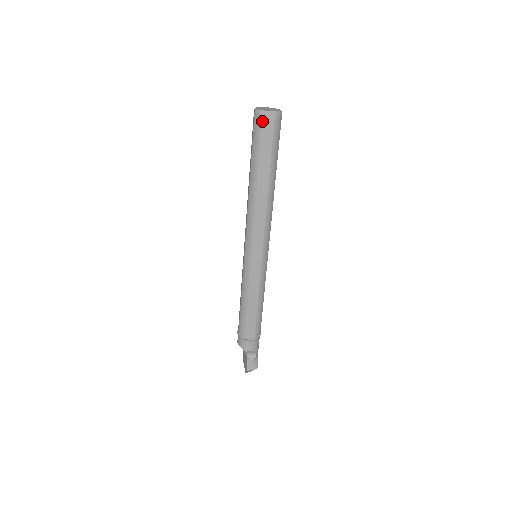
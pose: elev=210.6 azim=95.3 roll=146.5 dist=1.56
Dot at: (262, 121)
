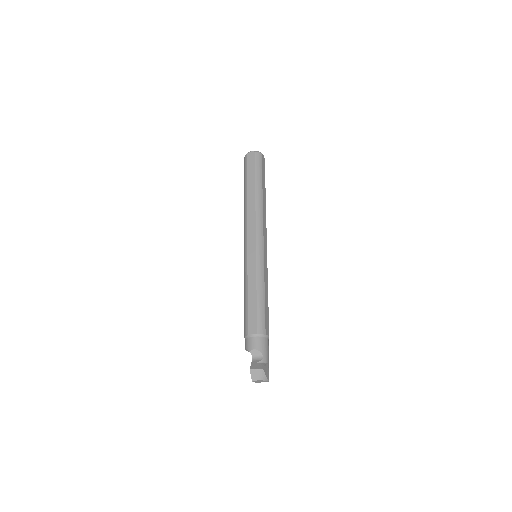
Dot at: (247, 158)
